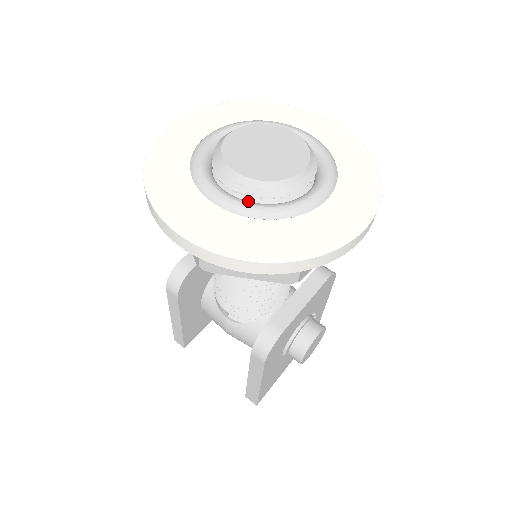
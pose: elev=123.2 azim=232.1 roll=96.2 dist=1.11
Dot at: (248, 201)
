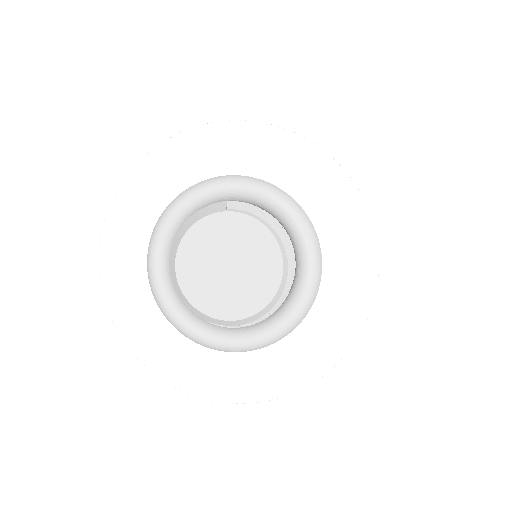
Dot at: (231, 333)
